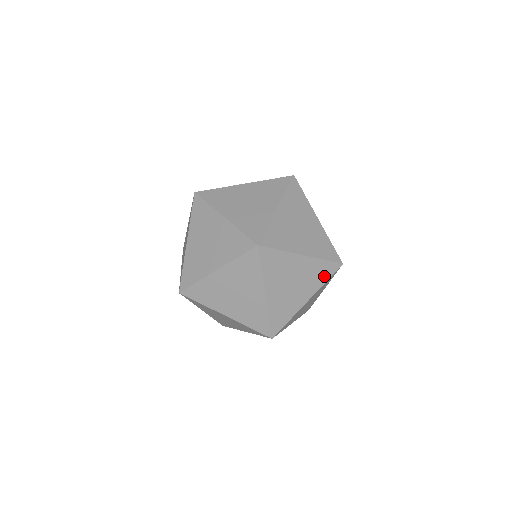
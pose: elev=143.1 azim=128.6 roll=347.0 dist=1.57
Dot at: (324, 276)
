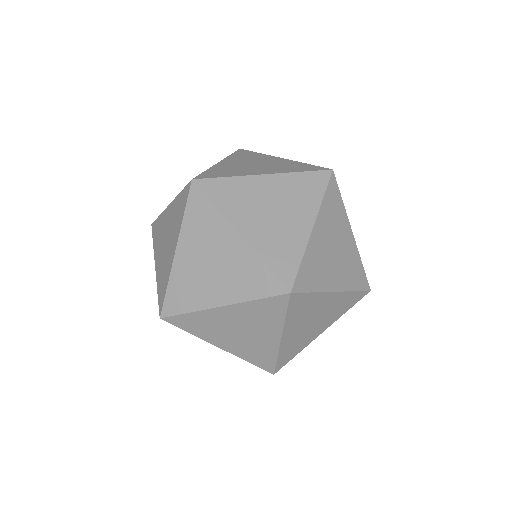
Dot at: occluded
